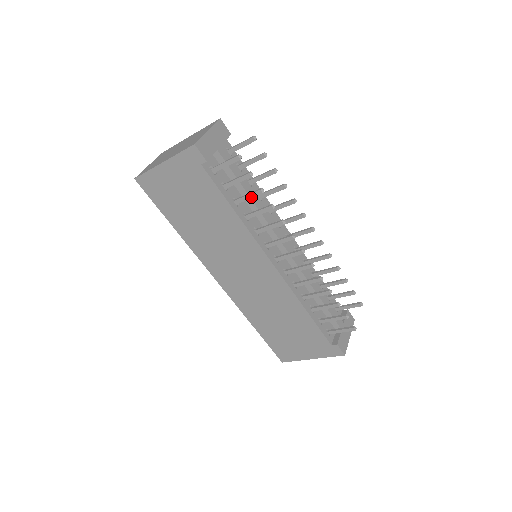
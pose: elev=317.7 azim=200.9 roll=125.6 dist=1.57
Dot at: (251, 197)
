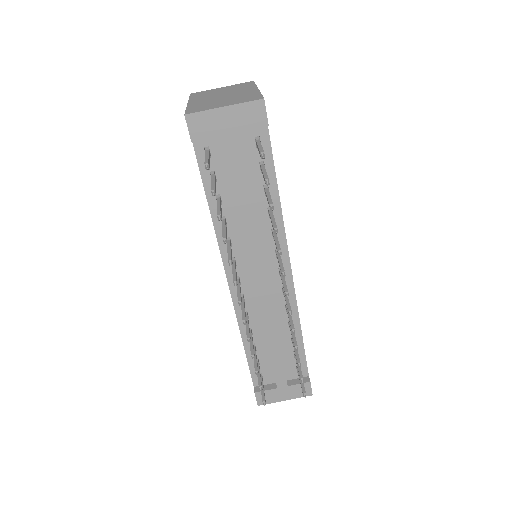
Dot at: occluded
